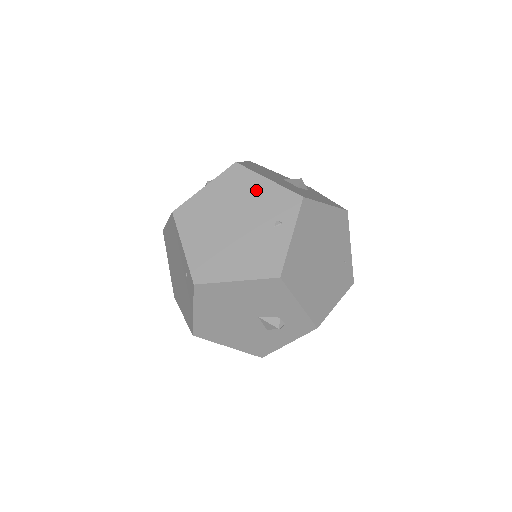
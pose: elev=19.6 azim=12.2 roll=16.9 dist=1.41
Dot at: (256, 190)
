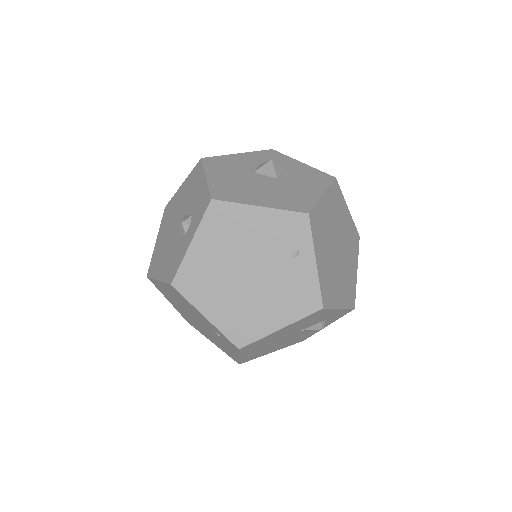
Dot at: (252, 225)
